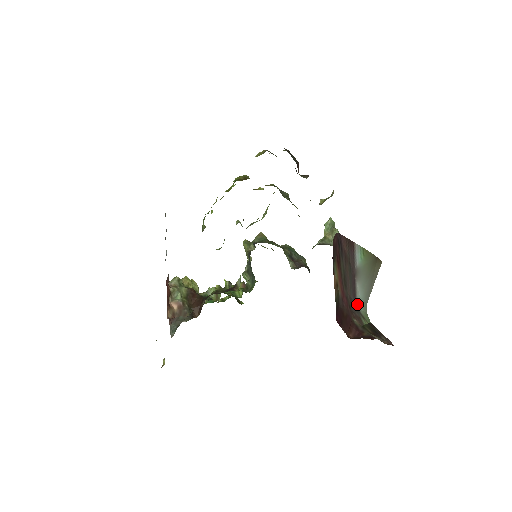
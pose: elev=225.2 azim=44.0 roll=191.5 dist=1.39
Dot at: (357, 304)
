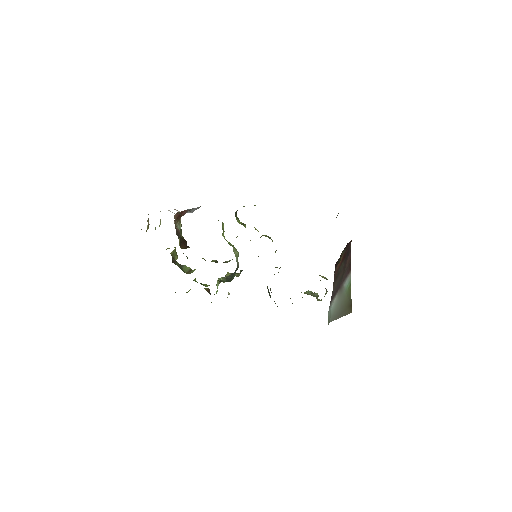
Dot at: (329, 306)
